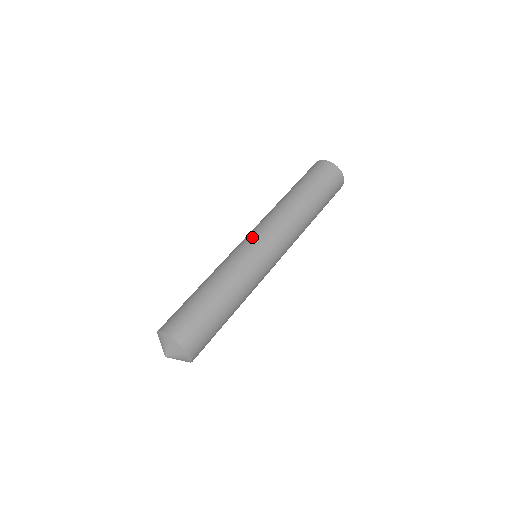
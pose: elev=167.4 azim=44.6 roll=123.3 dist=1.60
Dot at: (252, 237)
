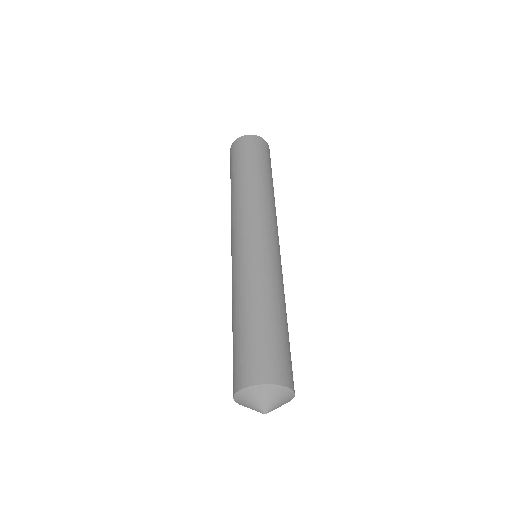
Dot at: (232, 246)
